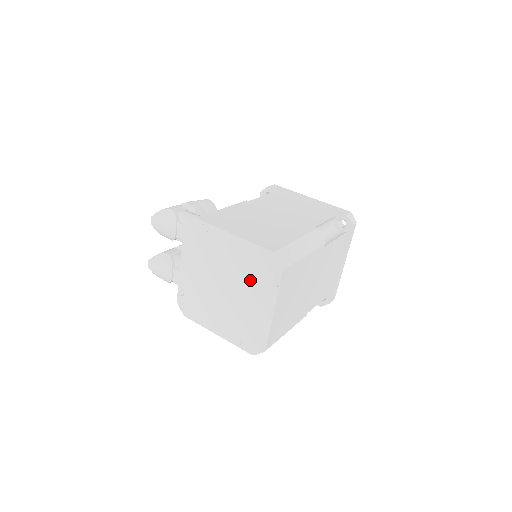
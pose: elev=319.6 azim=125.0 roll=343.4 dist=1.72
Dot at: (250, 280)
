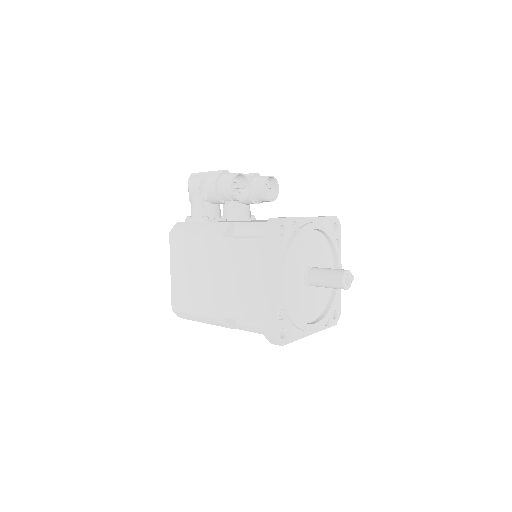
Dot at: occluded
